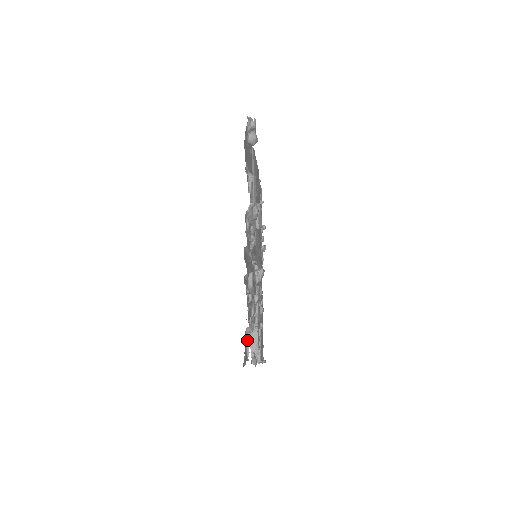
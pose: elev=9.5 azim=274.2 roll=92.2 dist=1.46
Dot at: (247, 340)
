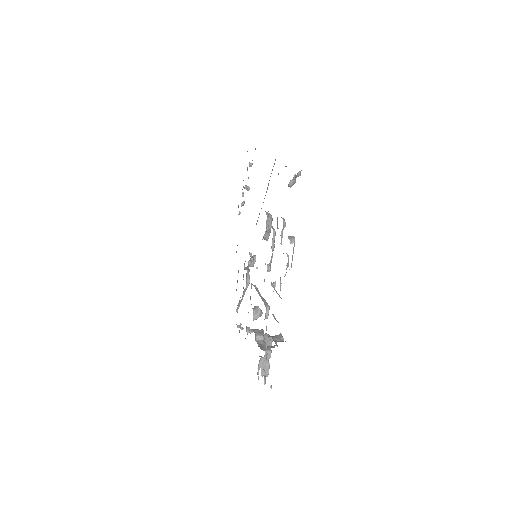
Dot at: (264, 372)
